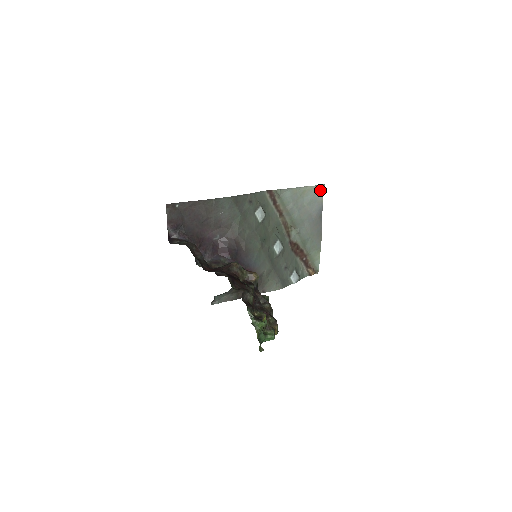
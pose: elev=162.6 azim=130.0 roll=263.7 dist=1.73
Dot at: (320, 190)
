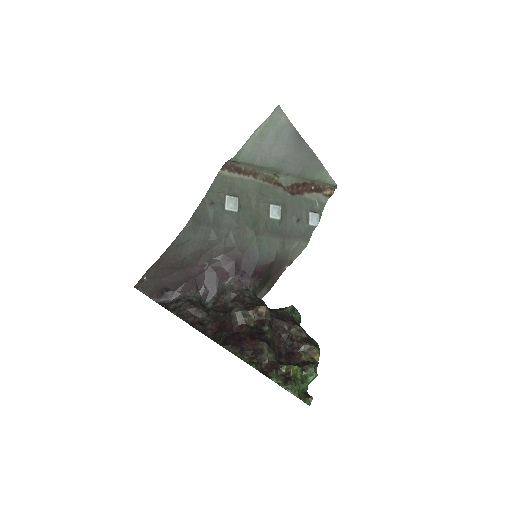
Dot at: (278, 114)
